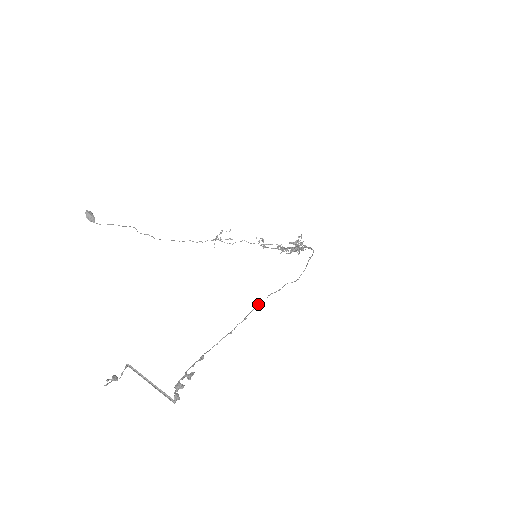
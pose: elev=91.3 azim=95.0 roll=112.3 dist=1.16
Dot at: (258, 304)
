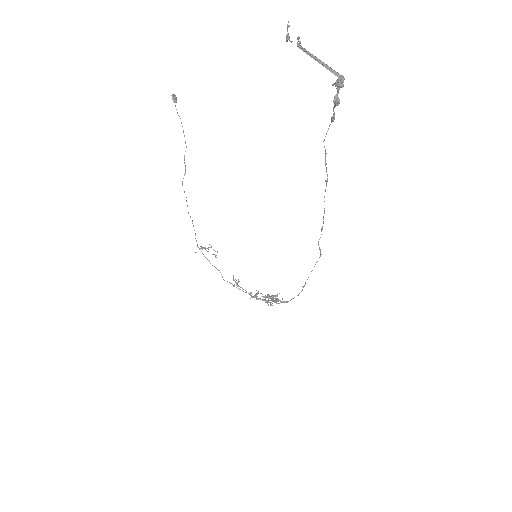
Dot at: occluded
